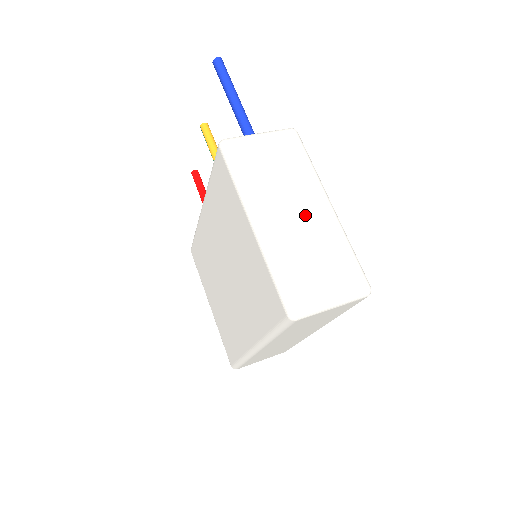
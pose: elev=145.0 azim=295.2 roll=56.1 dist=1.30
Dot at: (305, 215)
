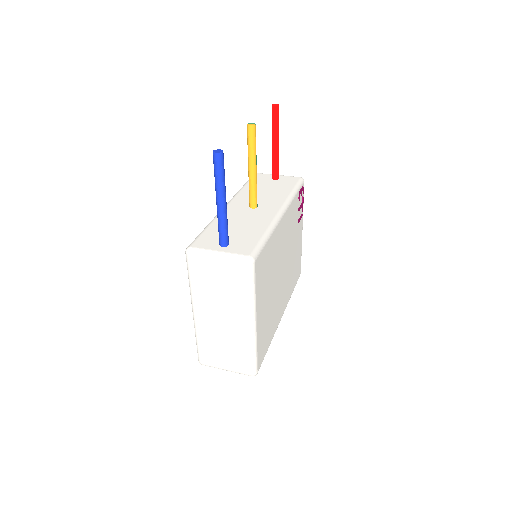
Dot at: (228, 323)
